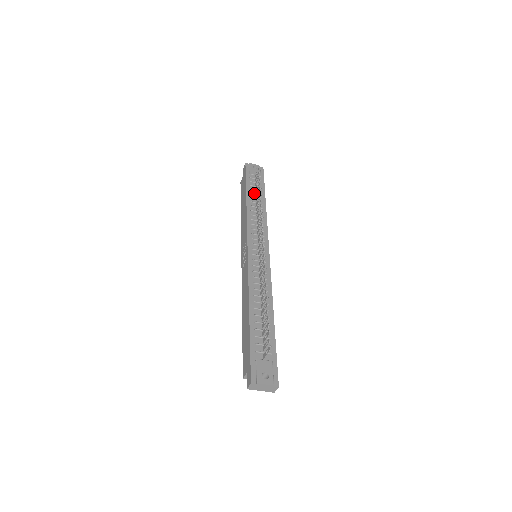
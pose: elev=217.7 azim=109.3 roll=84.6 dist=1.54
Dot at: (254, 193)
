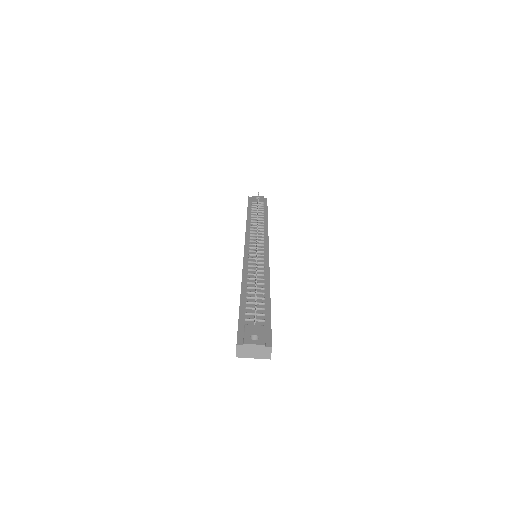
Dot at: (255, 213)
